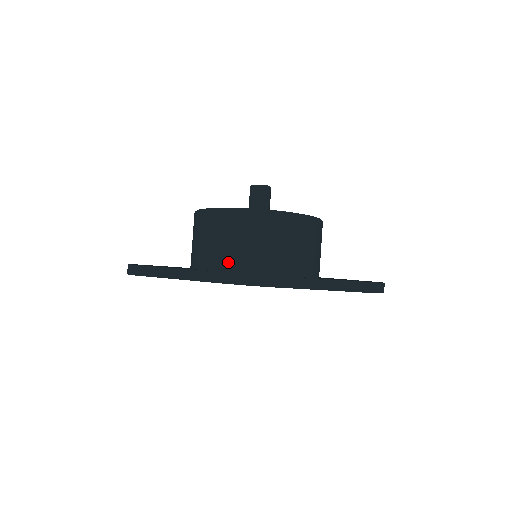
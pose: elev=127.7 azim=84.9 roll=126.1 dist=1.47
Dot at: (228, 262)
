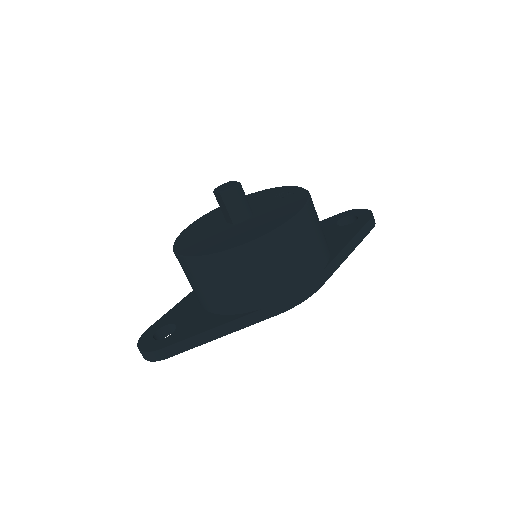
Dot at: (273, 294)
